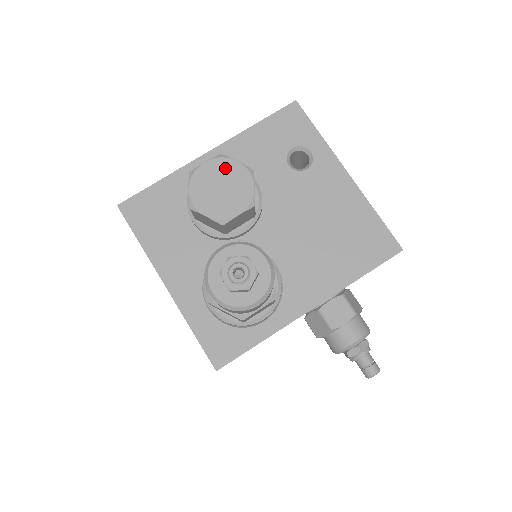
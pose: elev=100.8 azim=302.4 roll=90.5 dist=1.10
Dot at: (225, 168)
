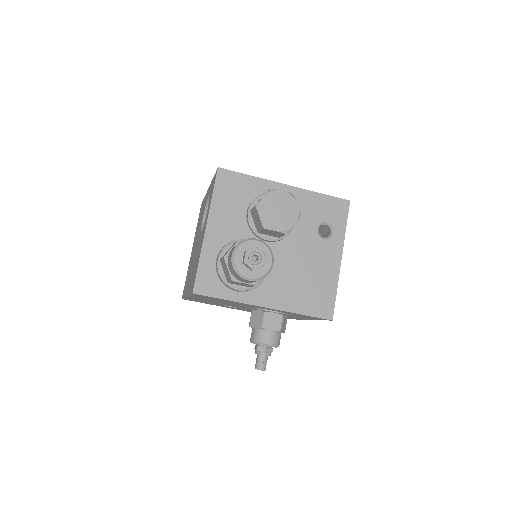
Dot at: (289, 203)
